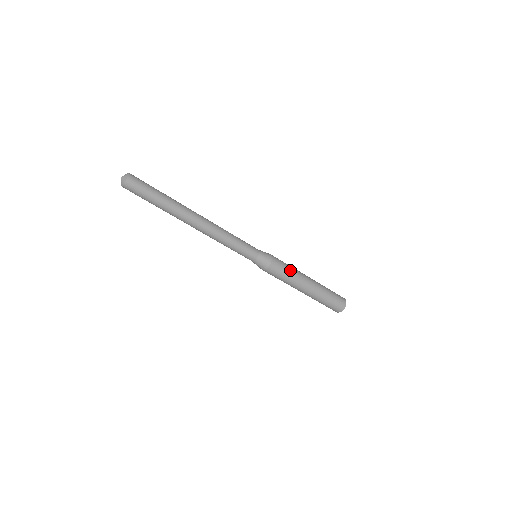
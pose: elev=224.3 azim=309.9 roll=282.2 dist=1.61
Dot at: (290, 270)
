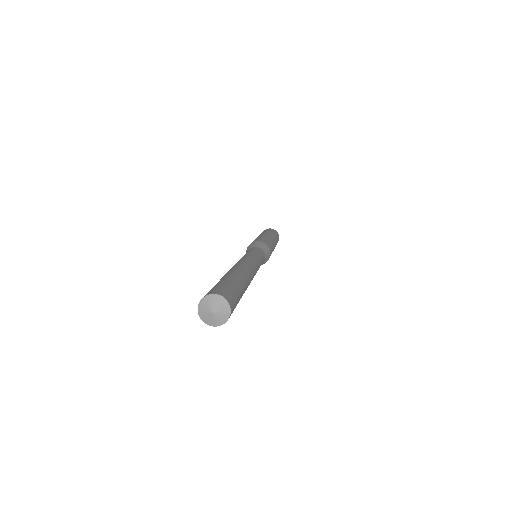
Dot at: occluded
